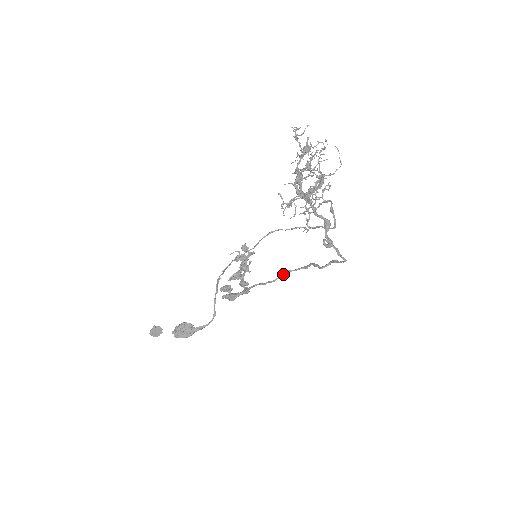
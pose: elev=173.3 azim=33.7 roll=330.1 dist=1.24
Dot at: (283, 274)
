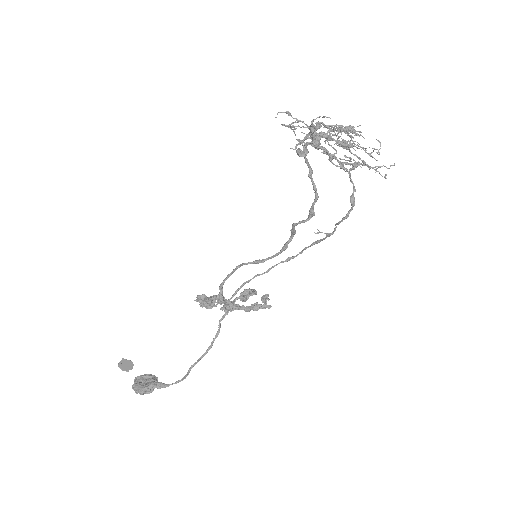
Dot at: (261, 260)
